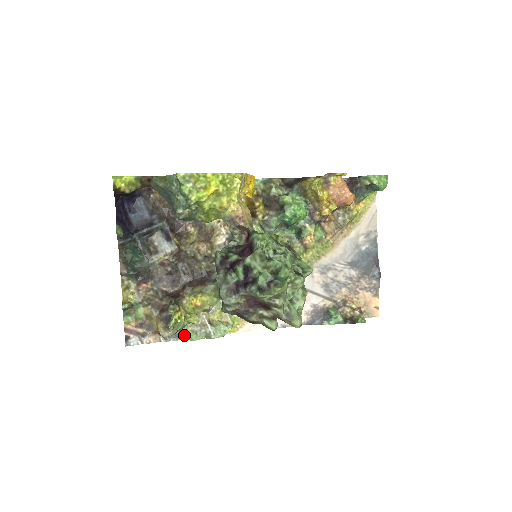
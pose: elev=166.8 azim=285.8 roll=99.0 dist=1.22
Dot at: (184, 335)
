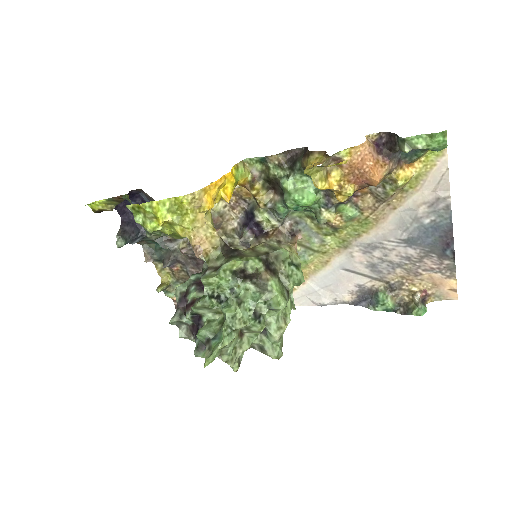
Dot at: occluded
